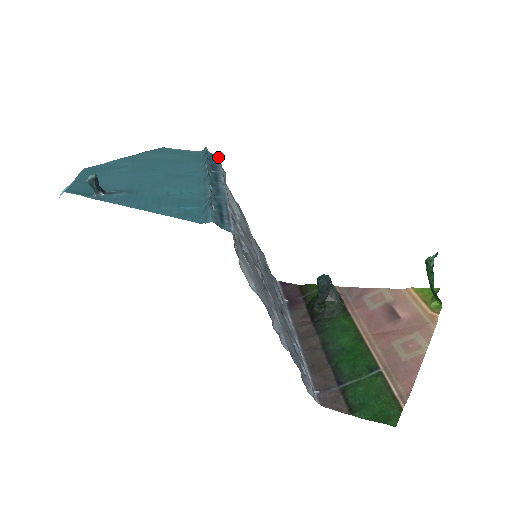
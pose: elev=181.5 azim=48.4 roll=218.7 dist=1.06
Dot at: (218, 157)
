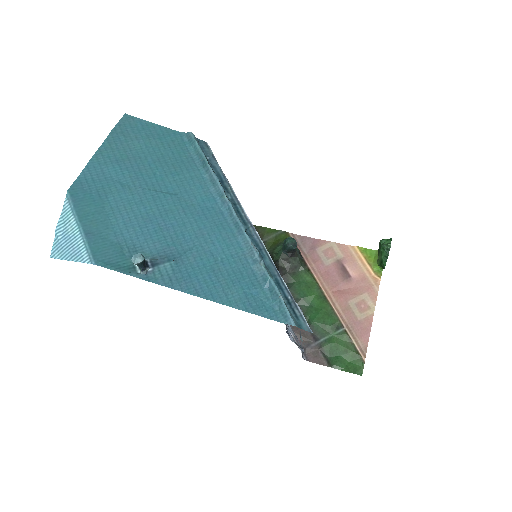
Dot at: (209, 149)
